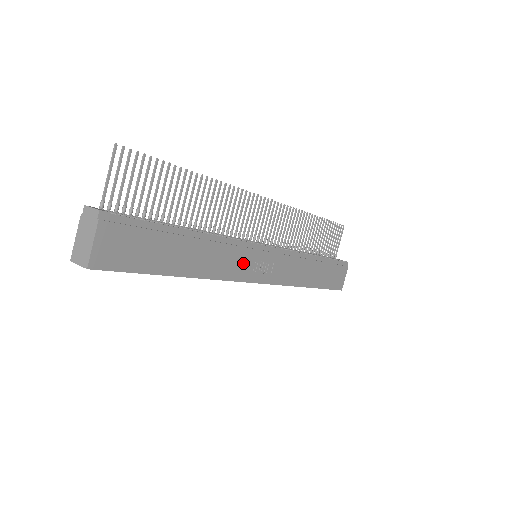
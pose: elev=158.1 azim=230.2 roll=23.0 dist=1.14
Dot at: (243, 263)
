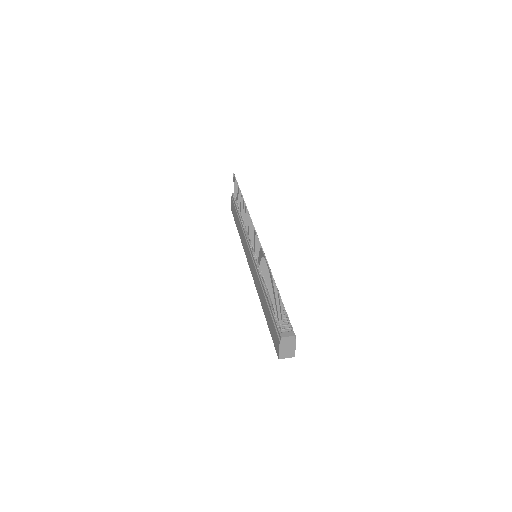
Dot at: occluded
